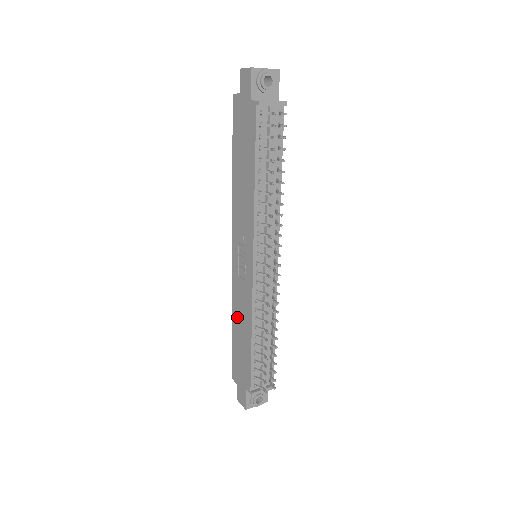
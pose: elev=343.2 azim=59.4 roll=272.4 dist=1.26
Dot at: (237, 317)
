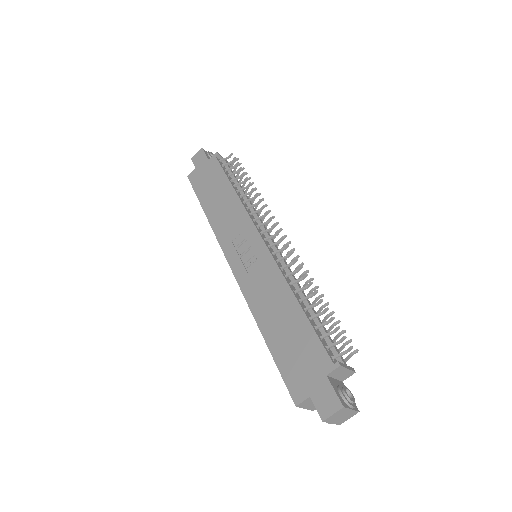
Dot at: (266, 313)
